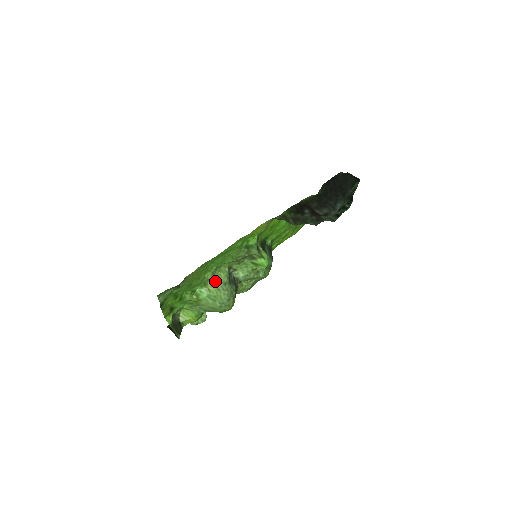
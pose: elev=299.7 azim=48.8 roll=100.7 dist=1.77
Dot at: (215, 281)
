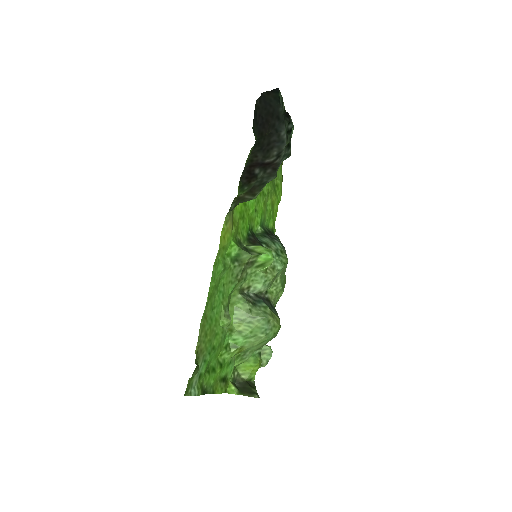
Dot at: (238, 318)
